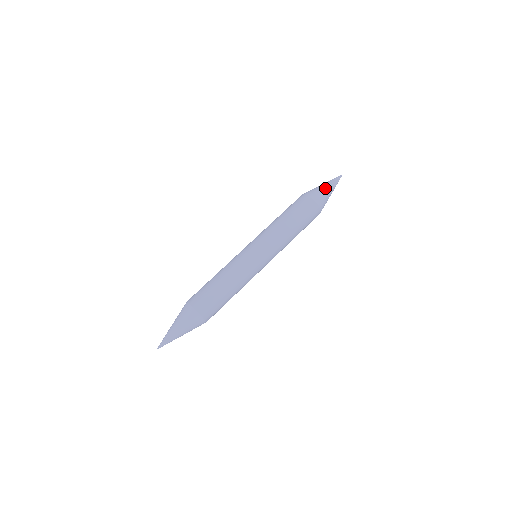
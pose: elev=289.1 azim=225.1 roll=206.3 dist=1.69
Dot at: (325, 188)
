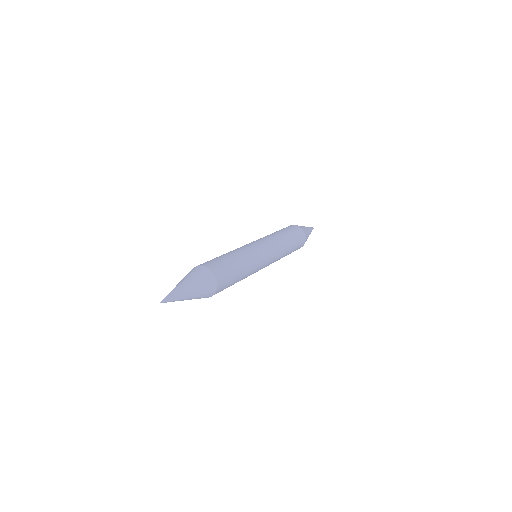
Dot at: (306, 227)
